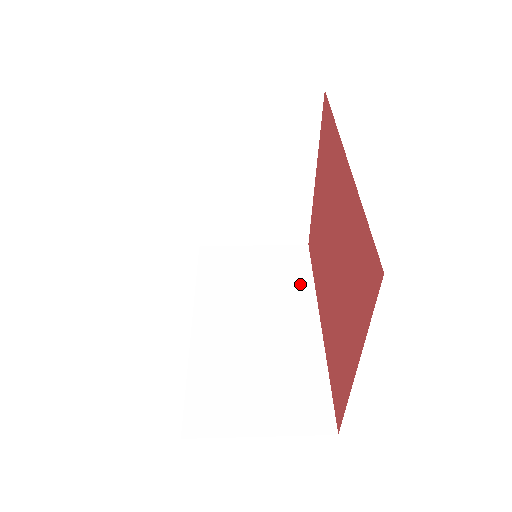
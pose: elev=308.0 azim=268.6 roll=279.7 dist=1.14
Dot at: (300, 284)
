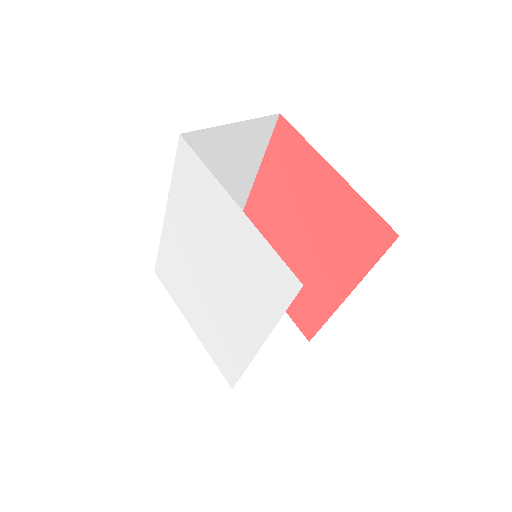
Dot at: occluded
